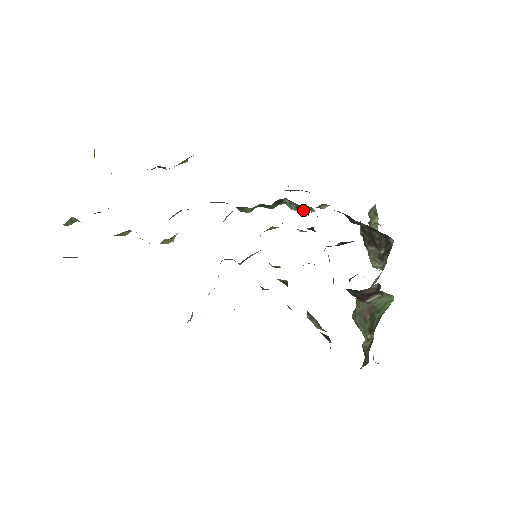
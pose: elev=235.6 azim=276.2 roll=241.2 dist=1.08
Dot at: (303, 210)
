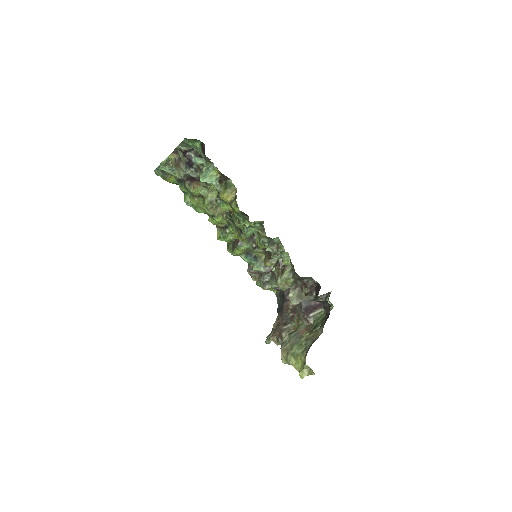
Dot at: (269, 269)
